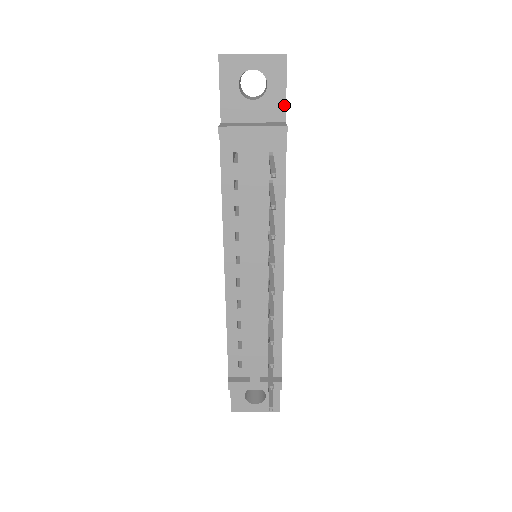
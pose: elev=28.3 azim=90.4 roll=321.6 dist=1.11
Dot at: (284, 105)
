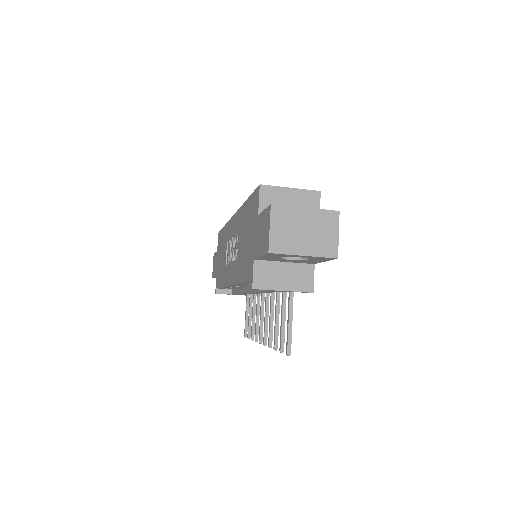
Dot at: (318, 262)
